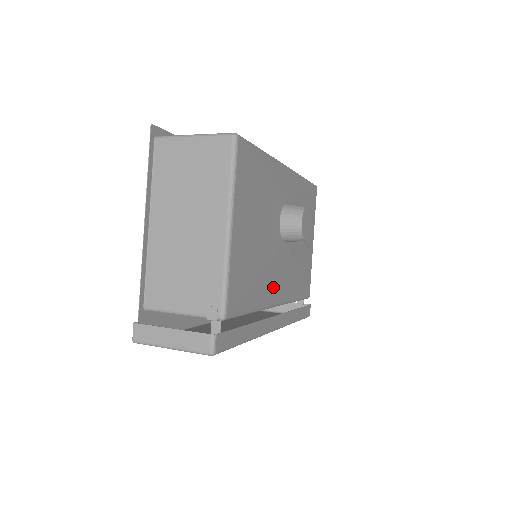
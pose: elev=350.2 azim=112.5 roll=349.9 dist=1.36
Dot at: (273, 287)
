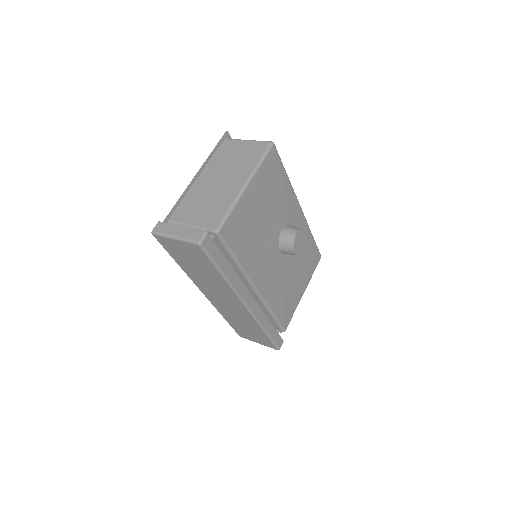
Dot at: (259, 269)
